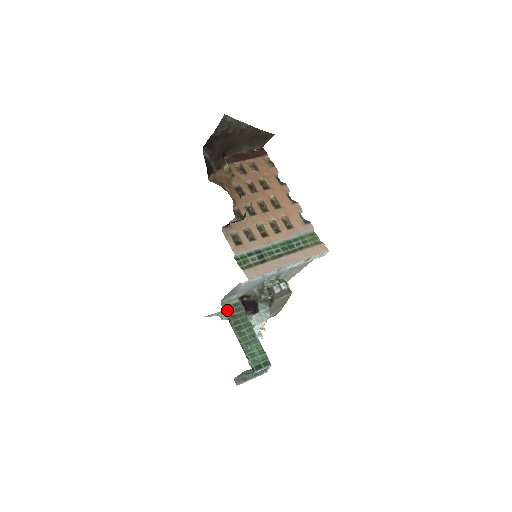
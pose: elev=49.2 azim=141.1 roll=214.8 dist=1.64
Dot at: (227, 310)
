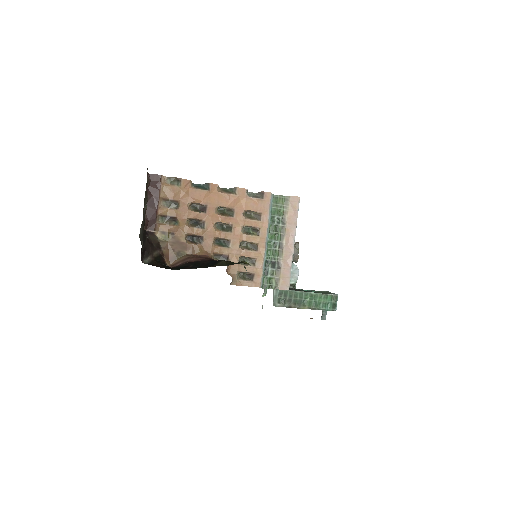
Dot at: (281, 304)
